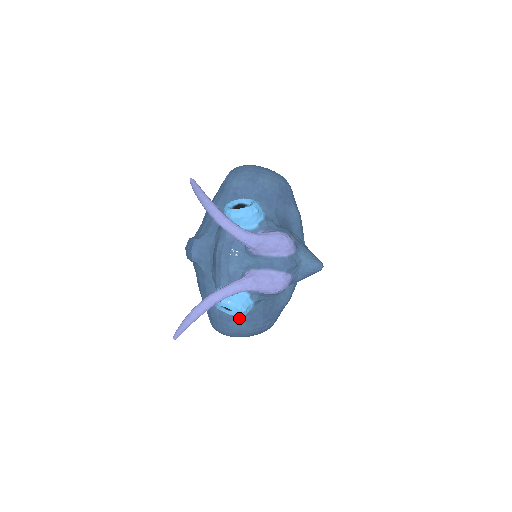
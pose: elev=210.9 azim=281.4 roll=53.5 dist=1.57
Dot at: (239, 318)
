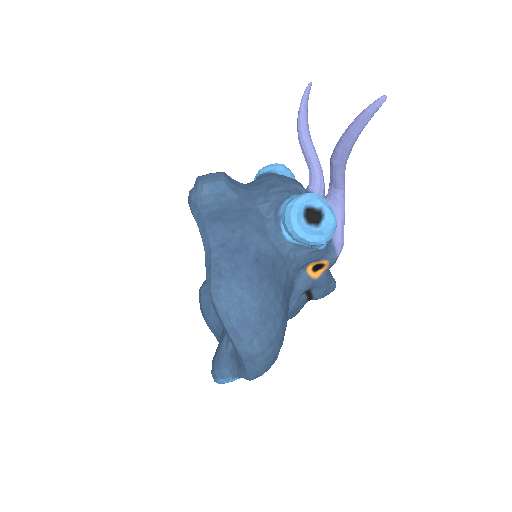
Dot at: (278, 282)
